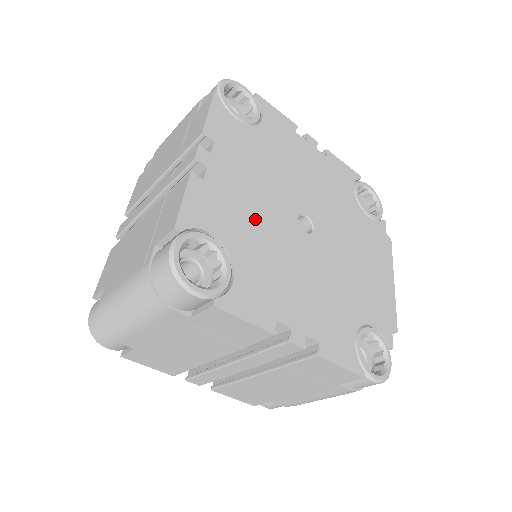
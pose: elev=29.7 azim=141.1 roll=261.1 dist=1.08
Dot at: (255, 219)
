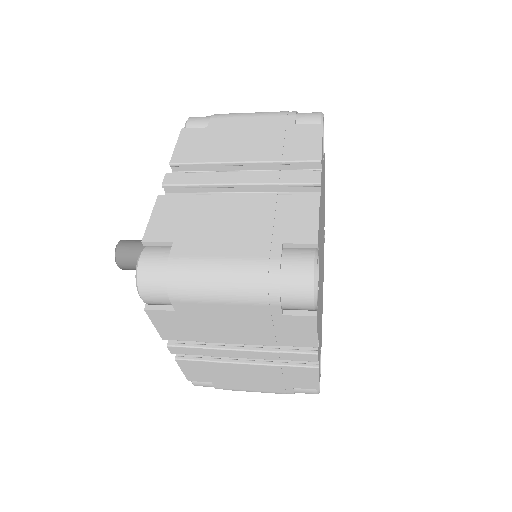
Dot at: occluded
